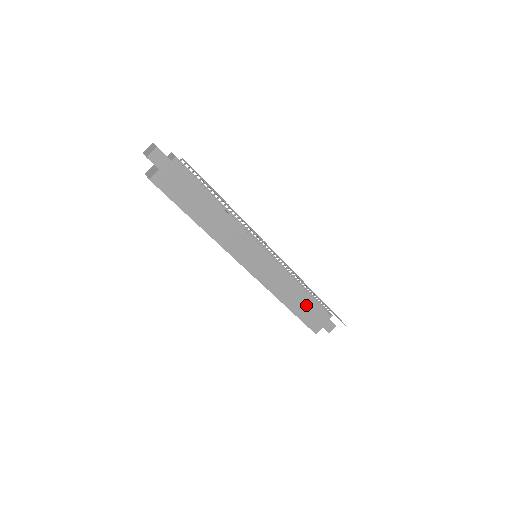
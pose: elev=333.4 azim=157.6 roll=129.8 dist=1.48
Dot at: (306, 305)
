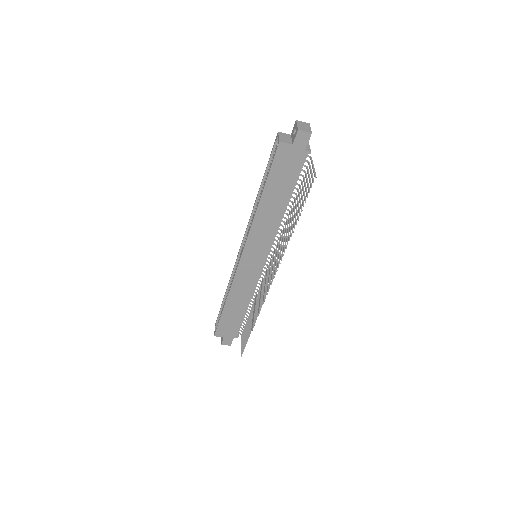
Dot at: (236, 315)
